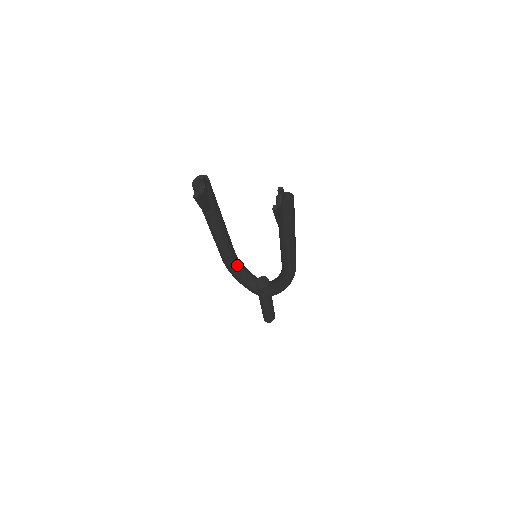
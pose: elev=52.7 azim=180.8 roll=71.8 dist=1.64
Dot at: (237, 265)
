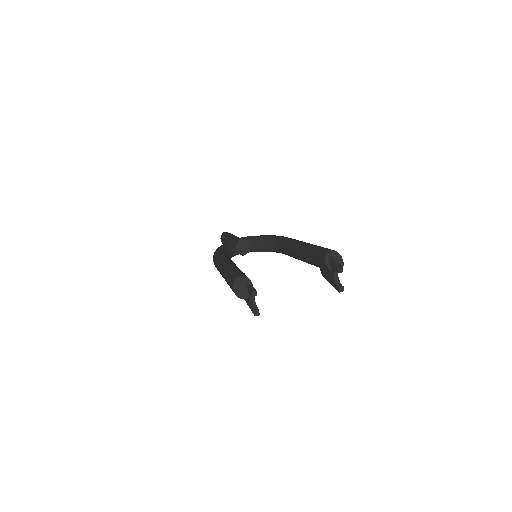
Dot at: occluded
